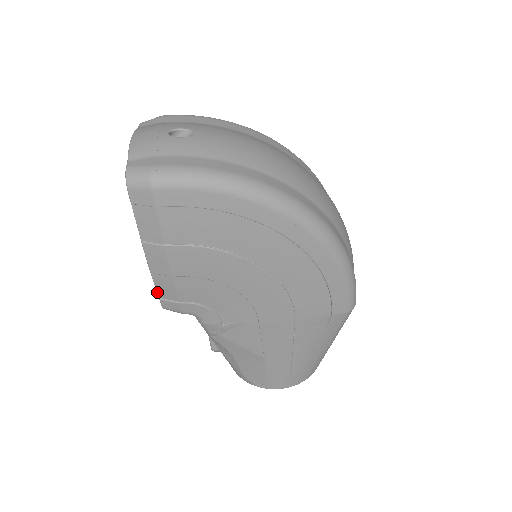
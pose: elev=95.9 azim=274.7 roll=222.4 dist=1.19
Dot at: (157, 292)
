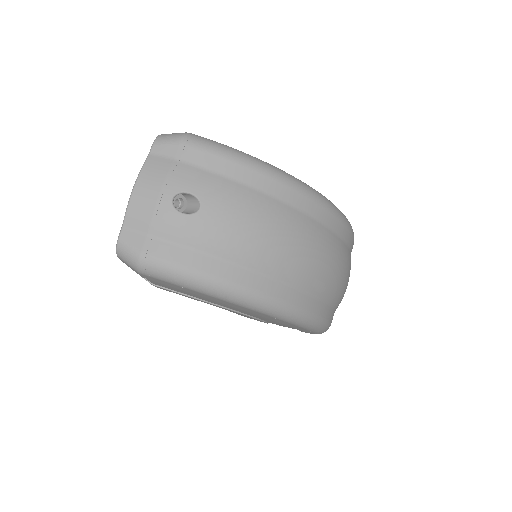
Dot at: occluded
